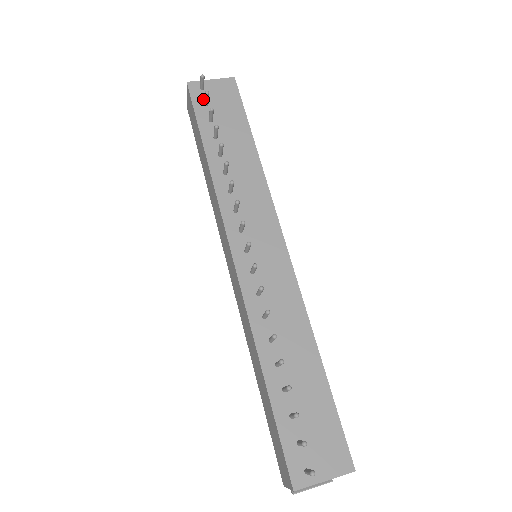
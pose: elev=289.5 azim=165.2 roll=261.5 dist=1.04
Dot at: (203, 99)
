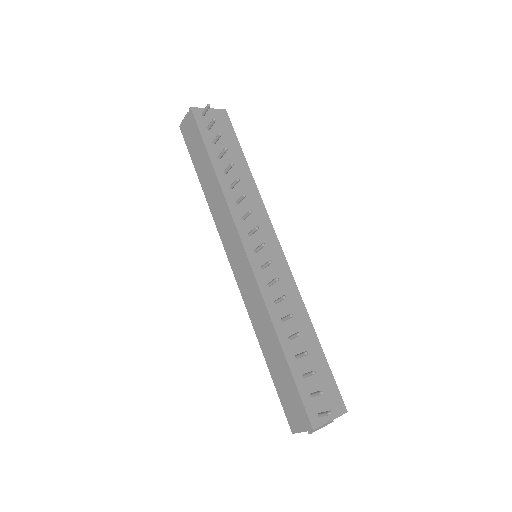
Dot at: (205, 124)
